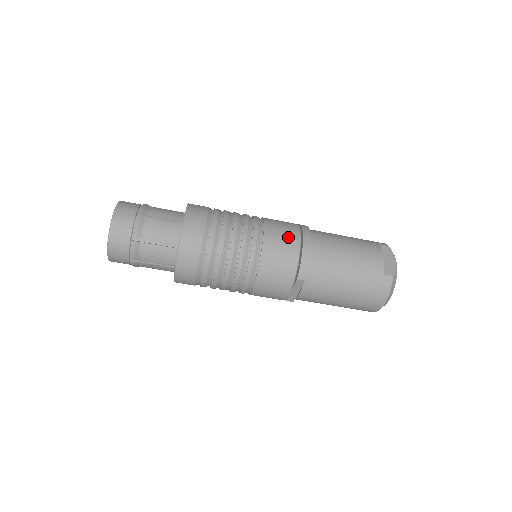
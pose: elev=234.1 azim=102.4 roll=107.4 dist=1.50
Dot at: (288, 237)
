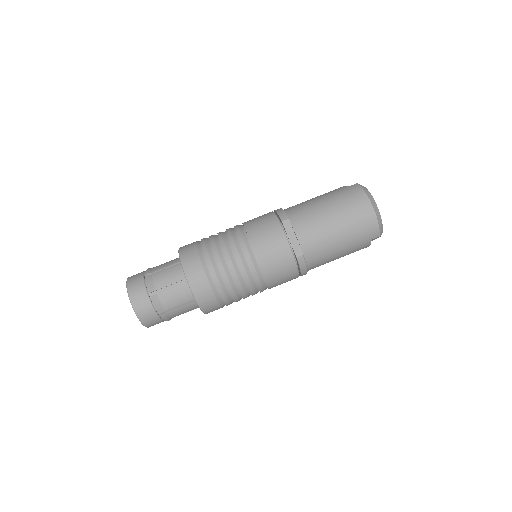
Dot at: occluded
